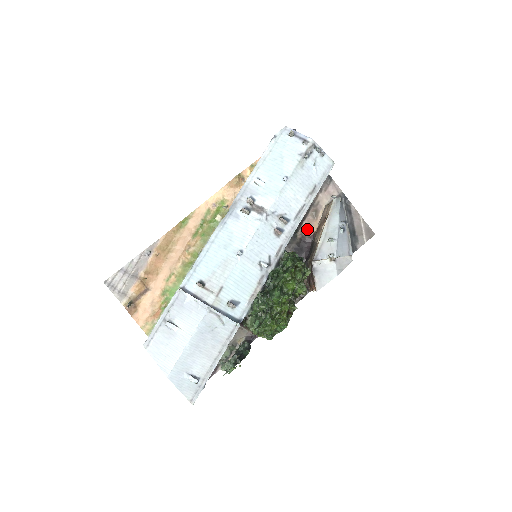
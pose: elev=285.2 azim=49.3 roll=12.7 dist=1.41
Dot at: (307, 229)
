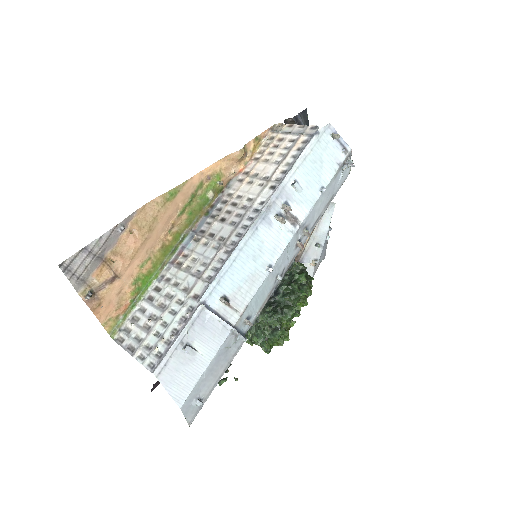
Dot at: occluded
